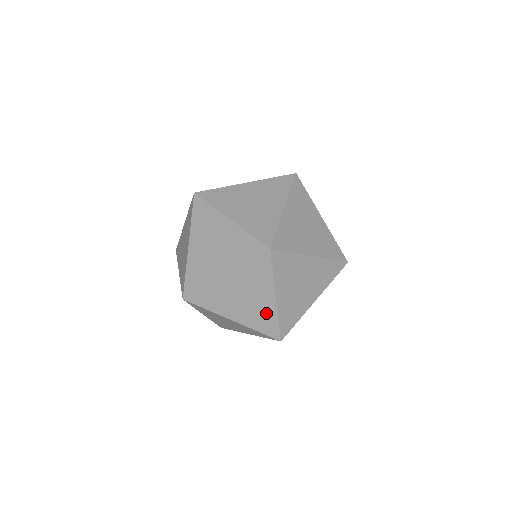
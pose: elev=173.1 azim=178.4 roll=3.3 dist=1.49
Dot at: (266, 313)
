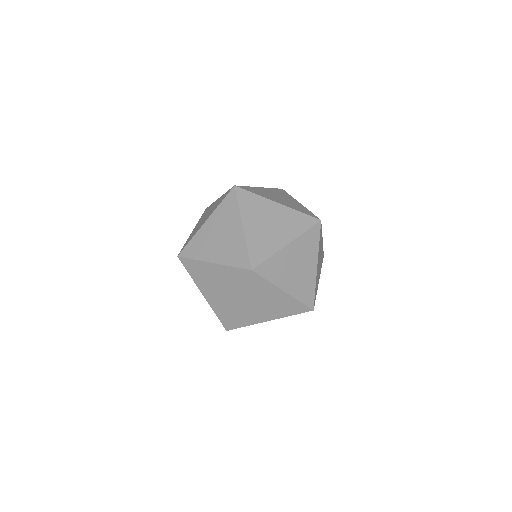
Dot at: (270, 245)
